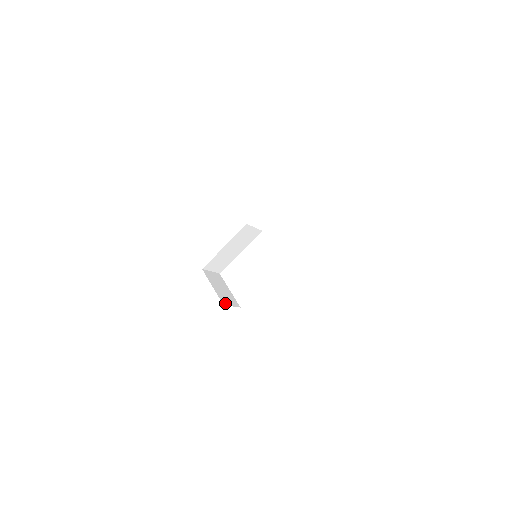
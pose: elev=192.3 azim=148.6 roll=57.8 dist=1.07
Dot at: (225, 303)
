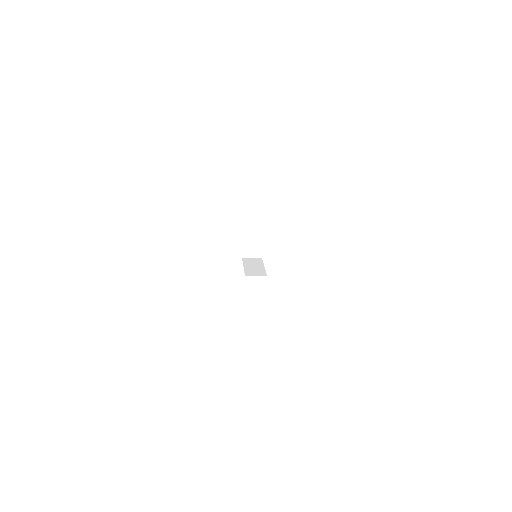
Dot at: (245, 256)
